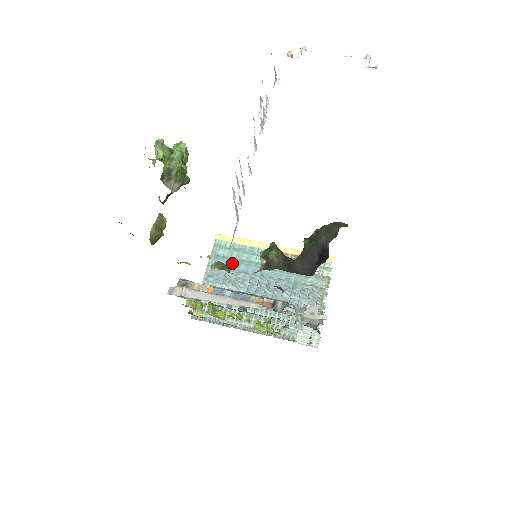
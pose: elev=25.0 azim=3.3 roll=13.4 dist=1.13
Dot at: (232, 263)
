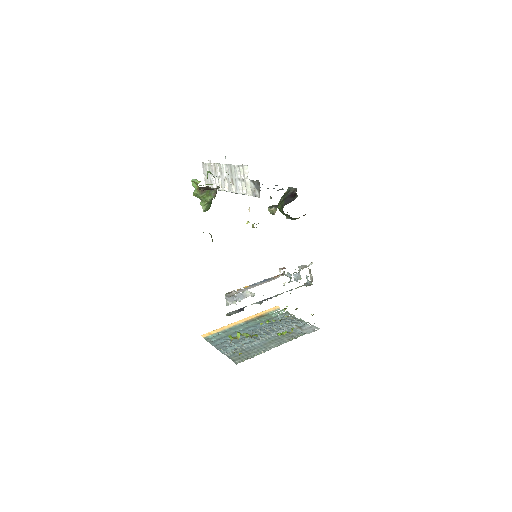
Dot at: (227, 338)
